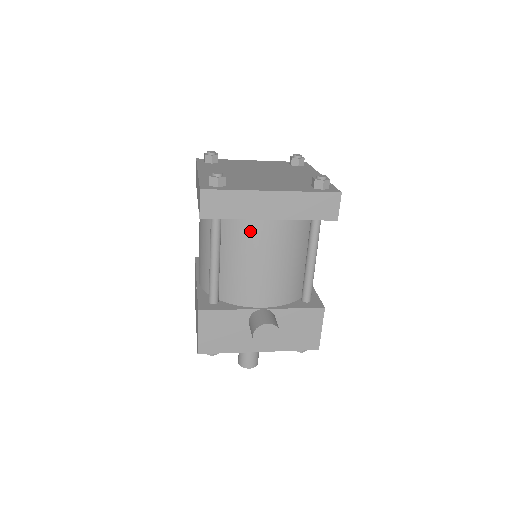
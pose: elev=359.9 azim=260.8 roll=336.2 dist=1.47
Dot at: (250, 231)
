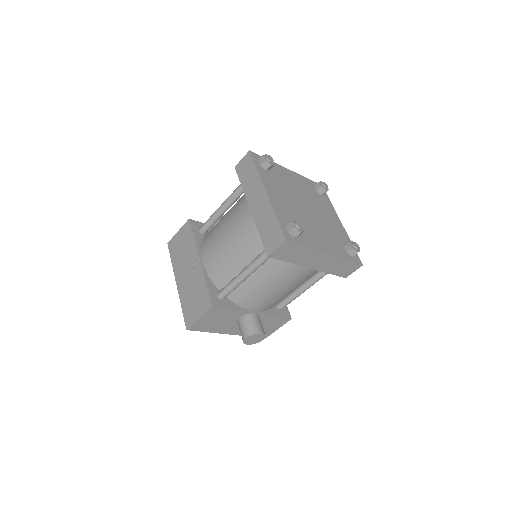
Dot at: (290, 269)
